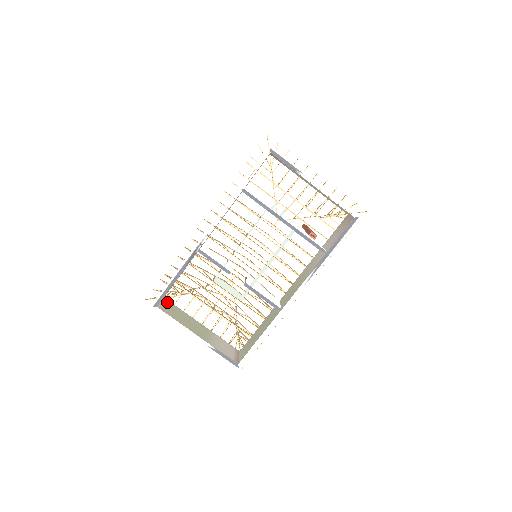
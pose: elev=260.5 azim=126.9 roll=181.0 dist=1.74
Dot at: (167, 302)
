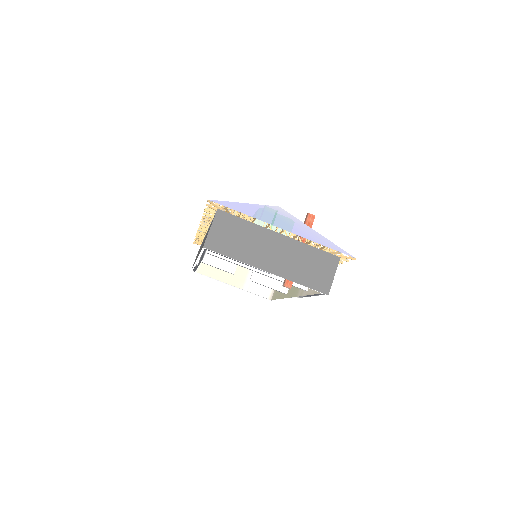
Dot at: occluded
